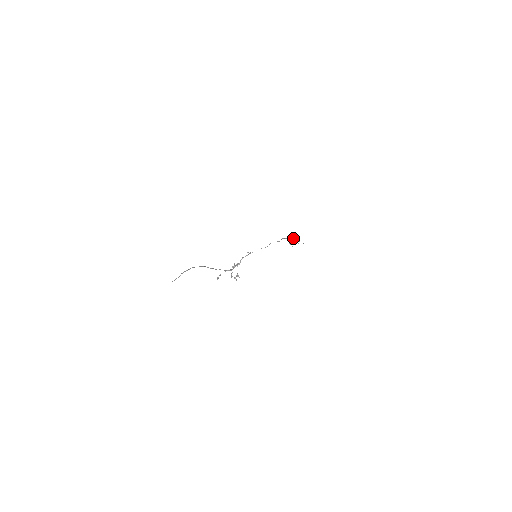
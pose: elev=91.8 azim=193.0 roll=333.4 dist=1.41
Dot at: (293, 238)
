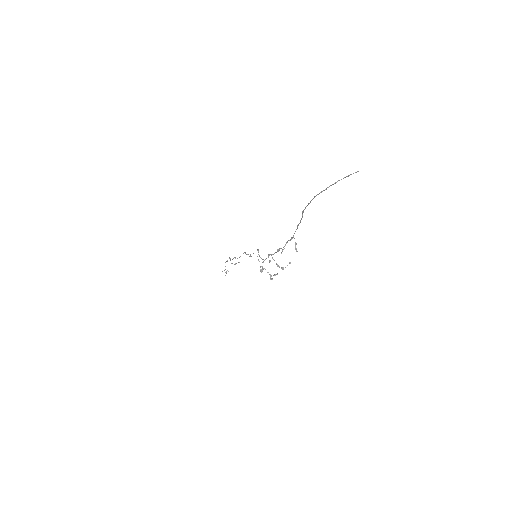
Dot at: occluded
